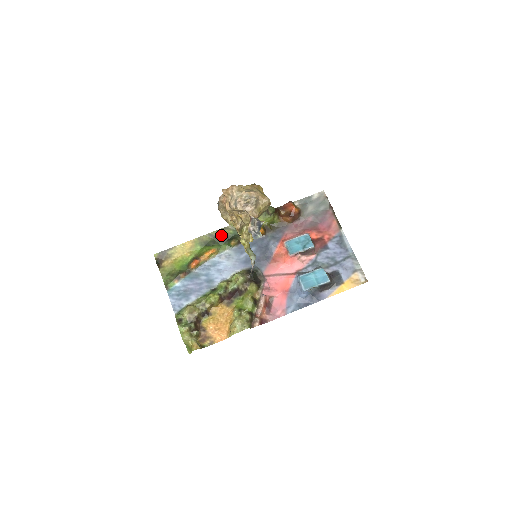
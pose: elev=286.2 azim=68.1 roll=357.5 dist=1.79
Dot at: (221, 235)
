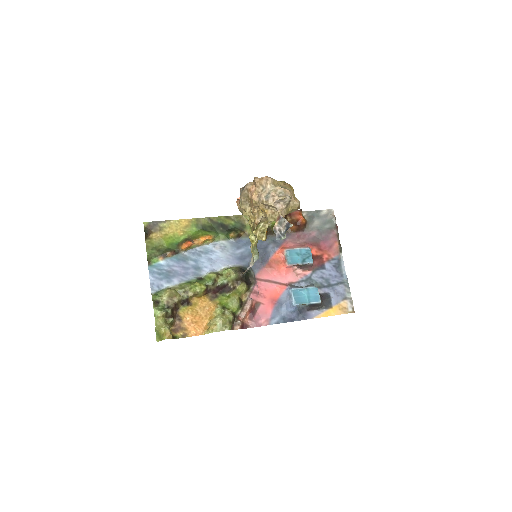
Dot at: (221, 223)
